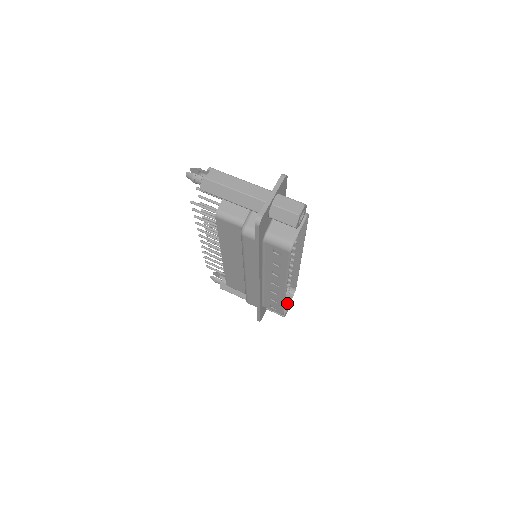
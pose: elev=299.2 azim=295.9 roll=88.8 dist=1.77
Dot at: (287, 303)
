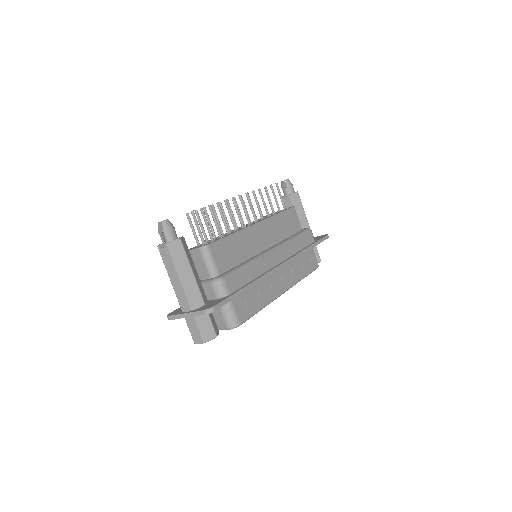
Dot at: occluded
